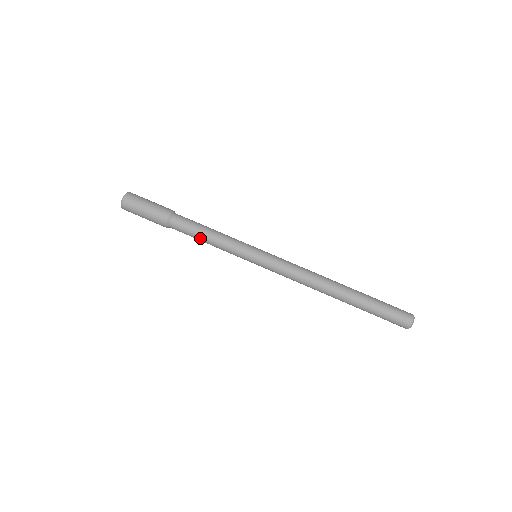
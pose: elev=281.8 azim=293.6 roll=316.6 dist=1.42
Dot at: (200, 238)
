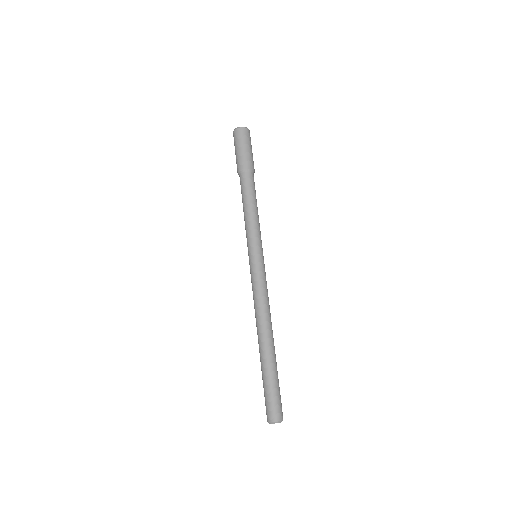
Dot at: (243, 205)
